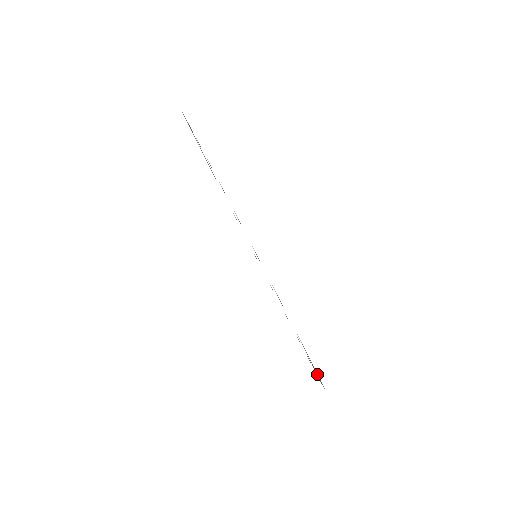
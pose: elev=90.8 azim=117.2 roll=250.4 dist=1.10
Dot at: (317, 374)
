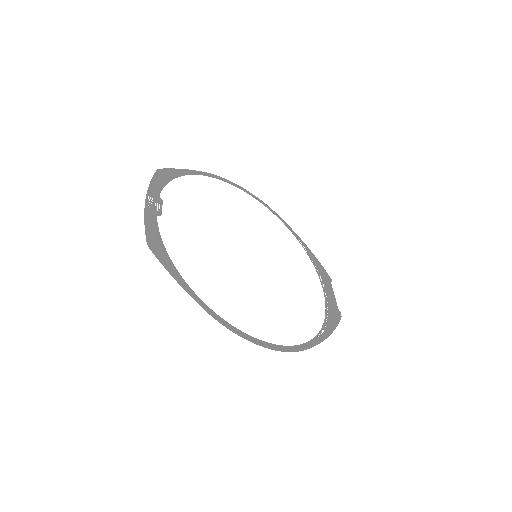
Dot at: (334, 311)
